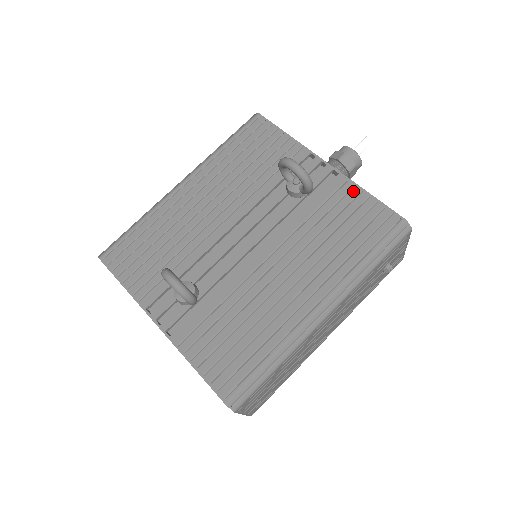
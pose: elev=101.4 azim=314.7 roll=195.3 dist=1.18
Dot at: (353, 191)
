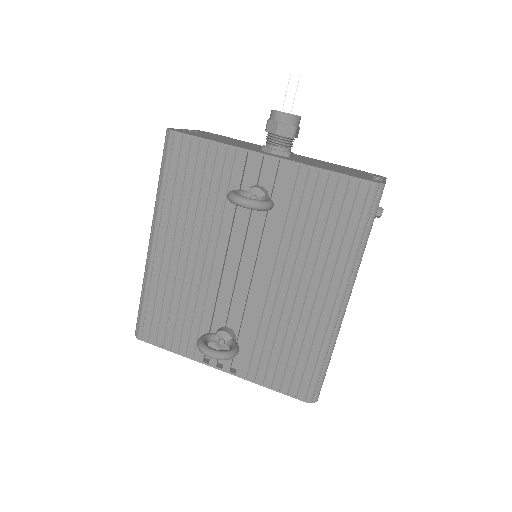
Dot at: (310, 175)
